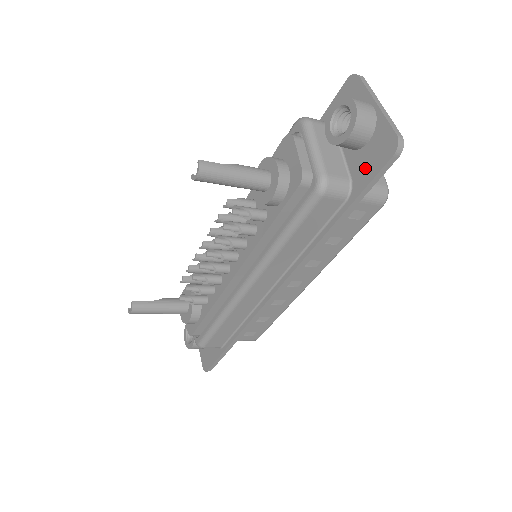
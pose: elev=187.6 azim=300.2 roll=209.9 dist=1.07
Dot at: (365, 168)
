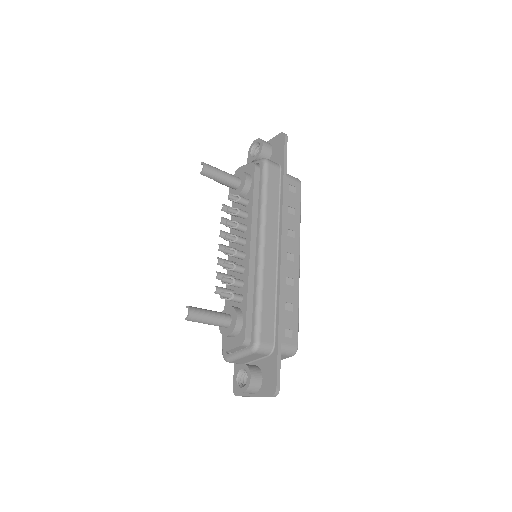
Dot at: (278, 153)
